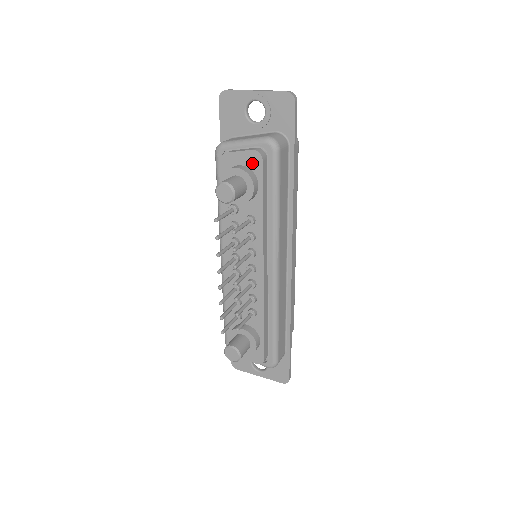
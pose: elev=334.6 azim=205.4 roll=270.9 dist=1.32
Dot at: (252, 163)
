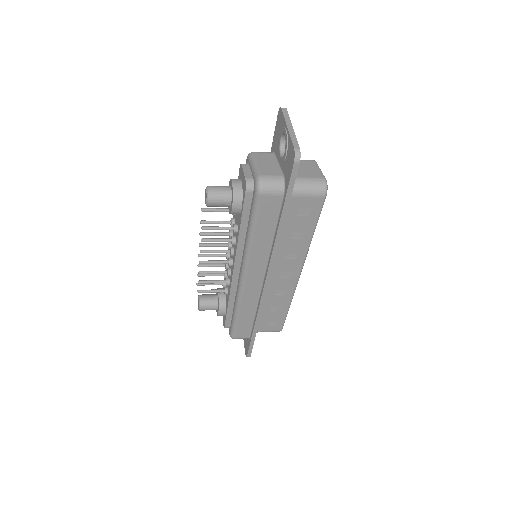
Dot at: (244, 188)
